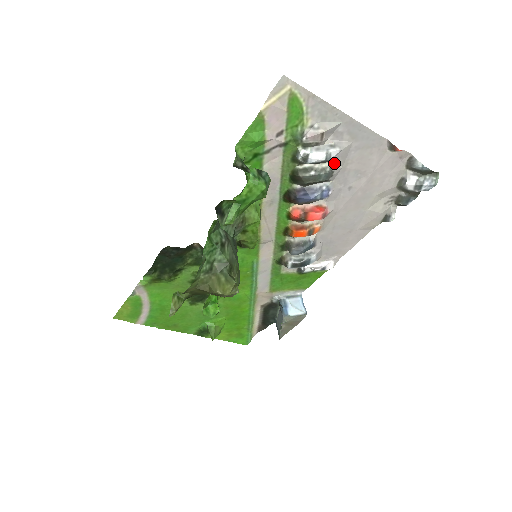
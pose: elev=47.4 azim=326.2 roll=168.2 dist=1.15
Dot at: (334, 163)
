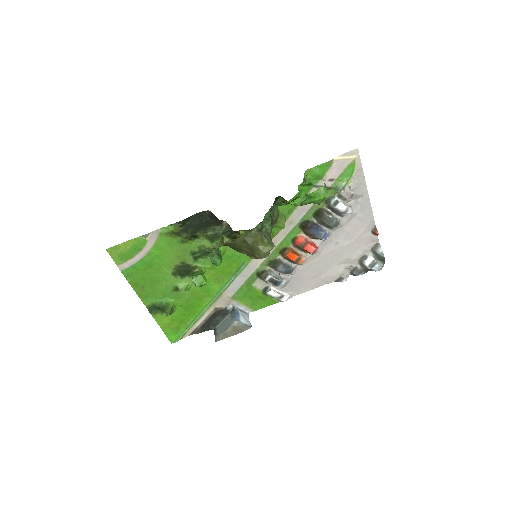
Dot at: (342, 219)
